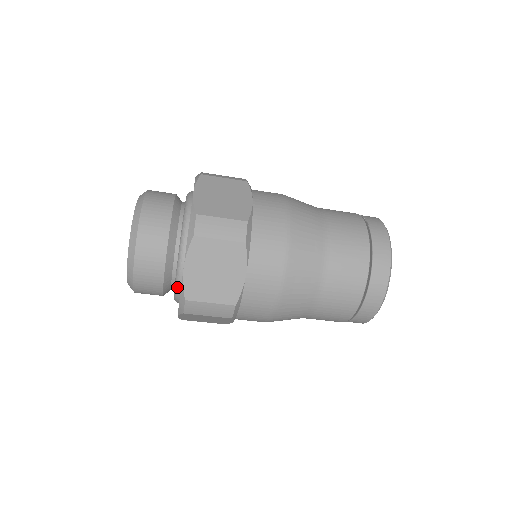
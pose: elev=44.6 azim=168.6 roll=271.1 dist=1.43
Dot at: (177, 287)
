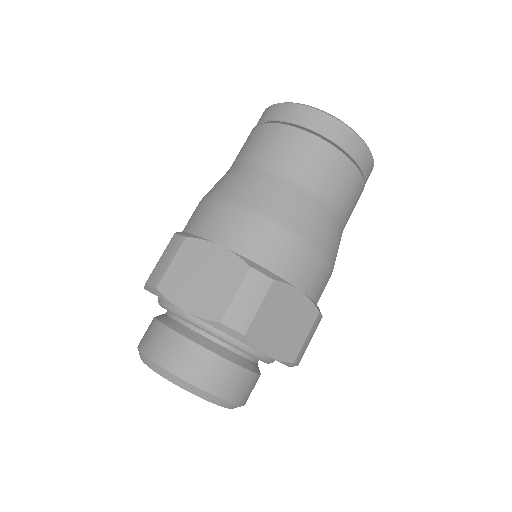
Dot at: (269, 362)
